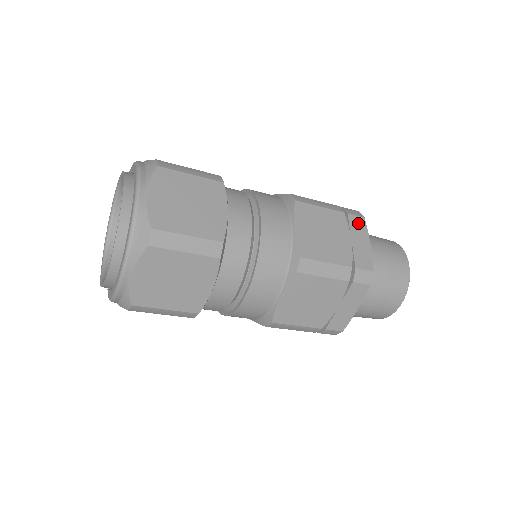
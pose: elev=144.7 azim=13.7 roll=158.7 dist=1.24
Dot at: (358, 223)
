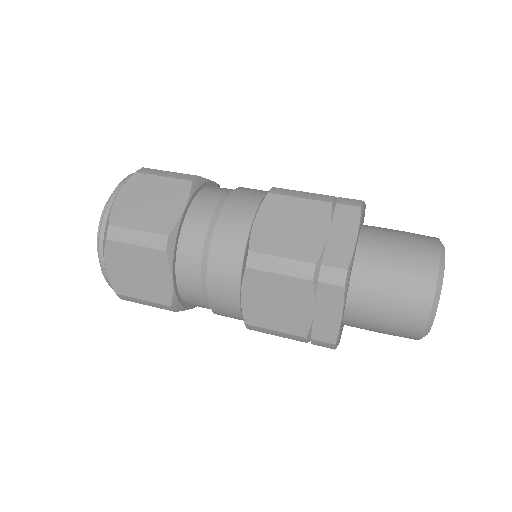
Dot at: (331, 293)
